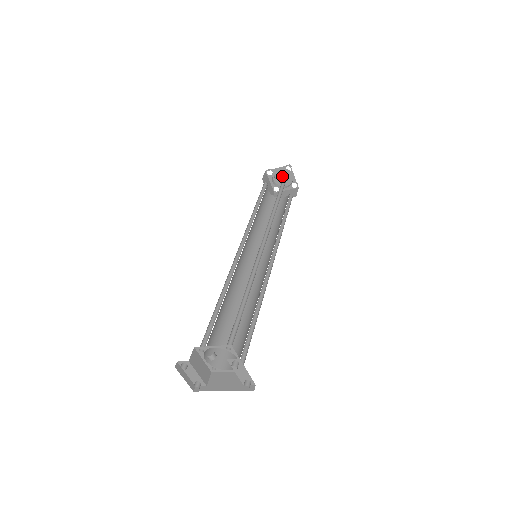
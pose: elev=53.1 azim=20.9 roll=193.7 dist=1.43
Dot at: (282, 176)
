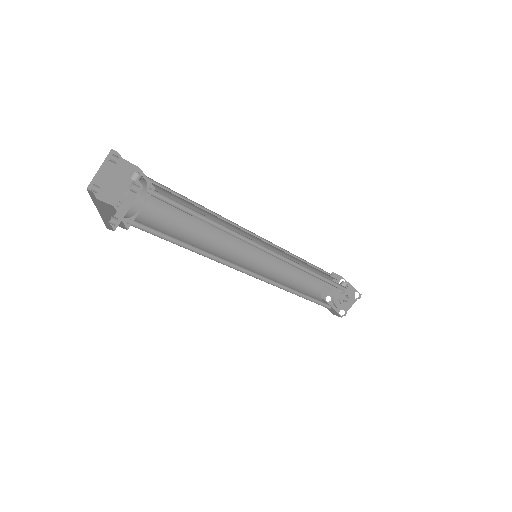
Dot at: (345, 296)
